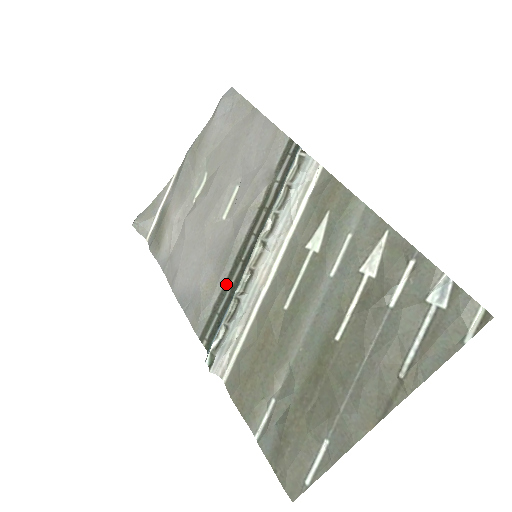
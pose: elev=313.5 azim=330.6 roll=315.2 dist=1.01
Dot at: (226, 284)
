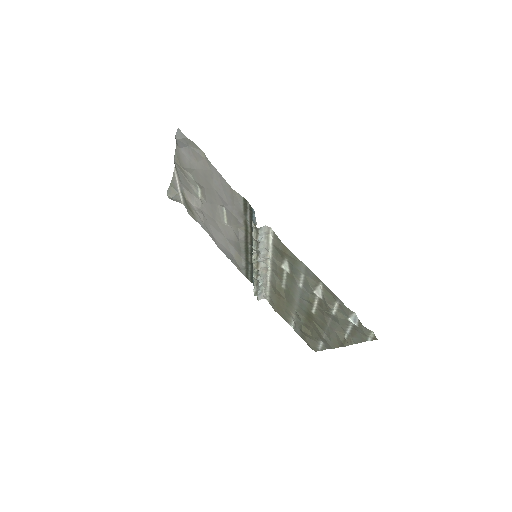
Dot at: (246, 260)
